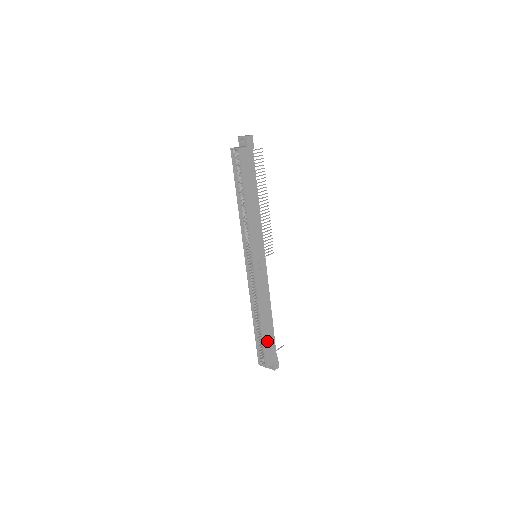
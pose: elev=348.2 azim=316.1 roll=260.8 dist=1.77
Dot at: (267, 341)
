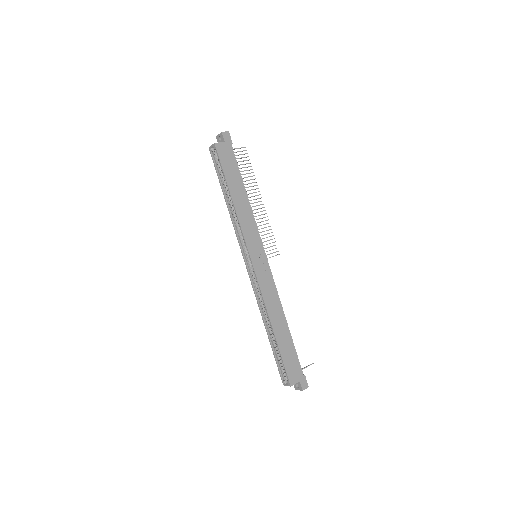
Dot at: (286, 353)
